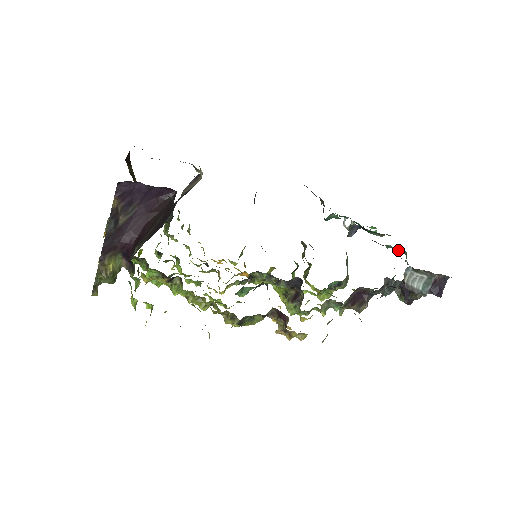
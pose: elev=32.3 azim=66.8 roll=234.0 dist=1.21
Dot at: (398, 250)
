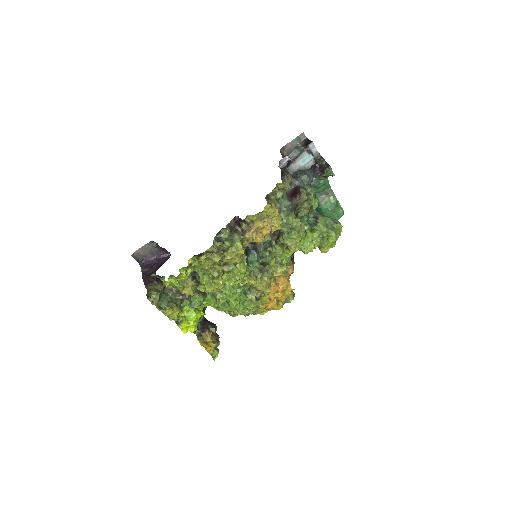
Dot at: occluded
